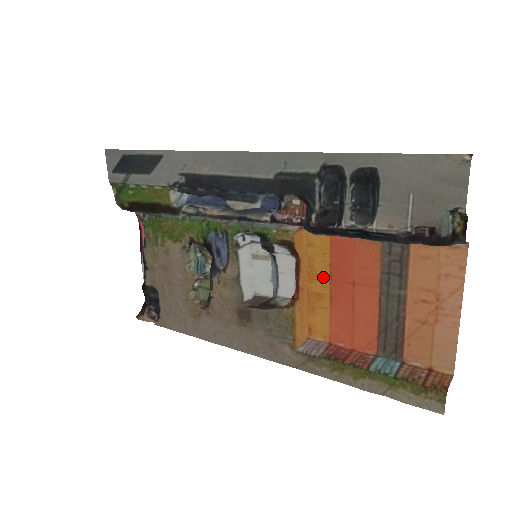
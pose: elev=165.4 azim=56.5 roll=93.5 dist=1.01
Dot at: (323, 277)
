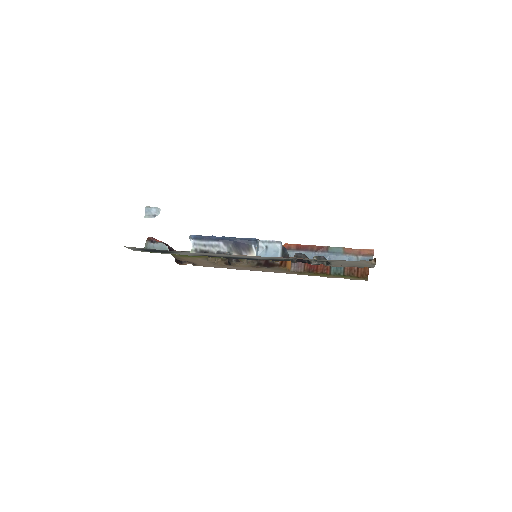
Dot at: occluded
